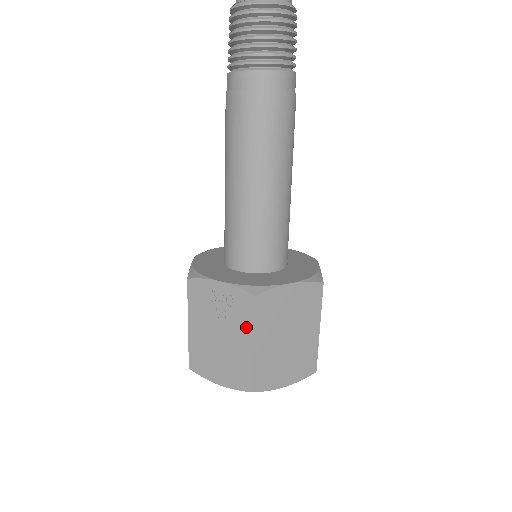
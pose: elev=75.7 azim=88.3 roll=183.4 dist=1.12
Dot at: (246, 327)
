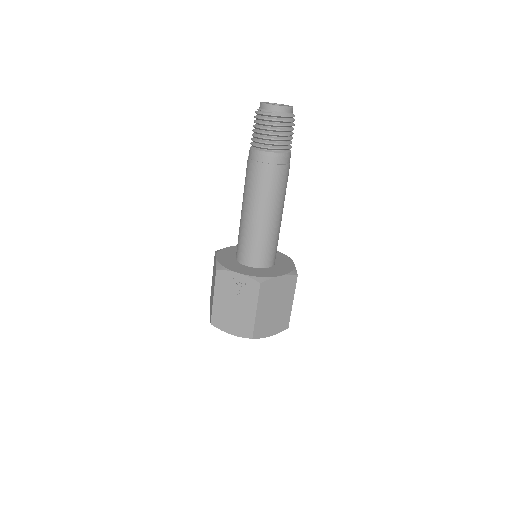
Dot at: (252, 301)
